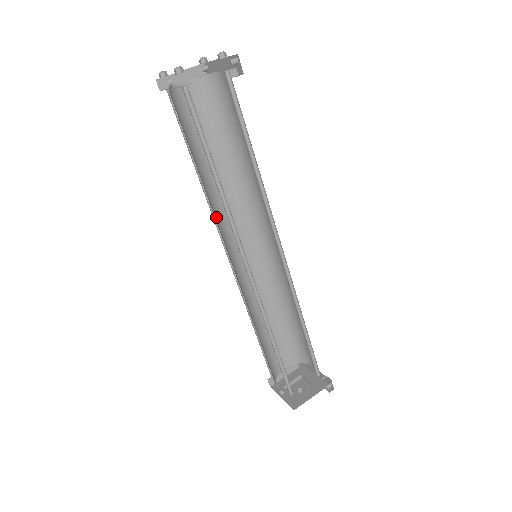
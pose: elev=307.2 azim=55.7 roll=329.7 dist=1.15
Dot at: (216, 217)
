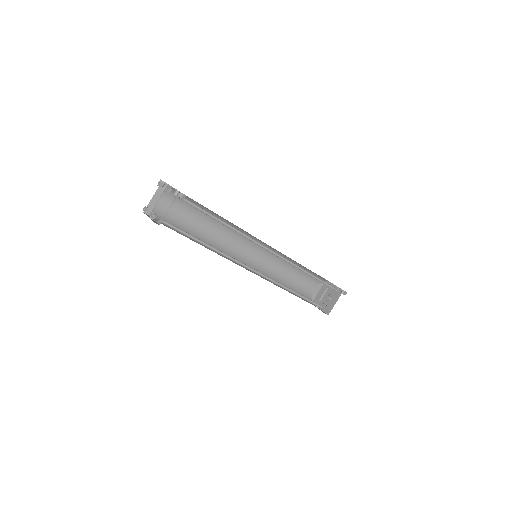
Dot at: occluded
